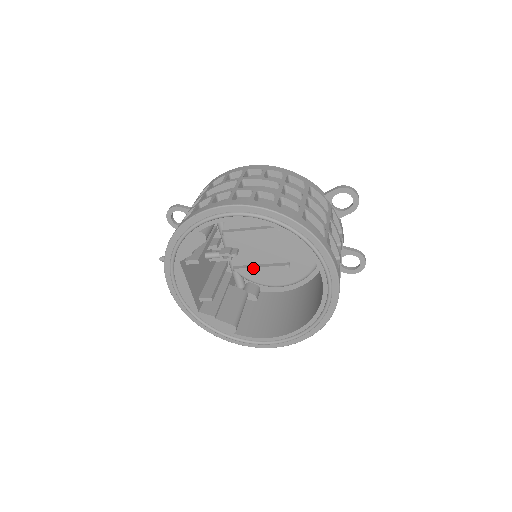
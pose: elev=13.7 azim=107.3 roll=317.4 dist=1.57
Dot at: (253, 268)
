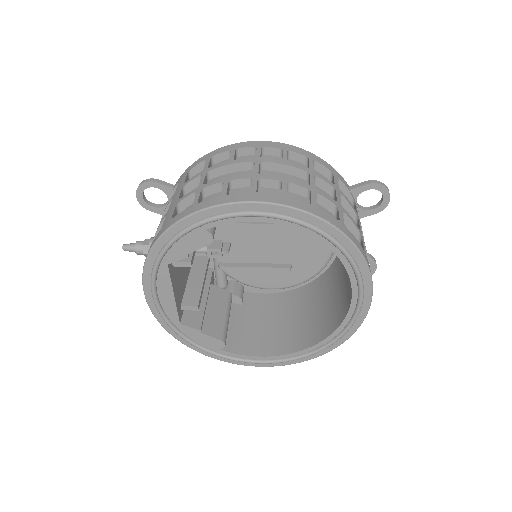
Dot at: (245, 267)
